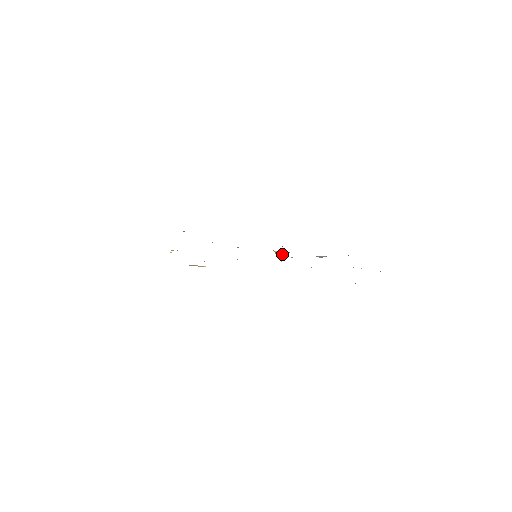
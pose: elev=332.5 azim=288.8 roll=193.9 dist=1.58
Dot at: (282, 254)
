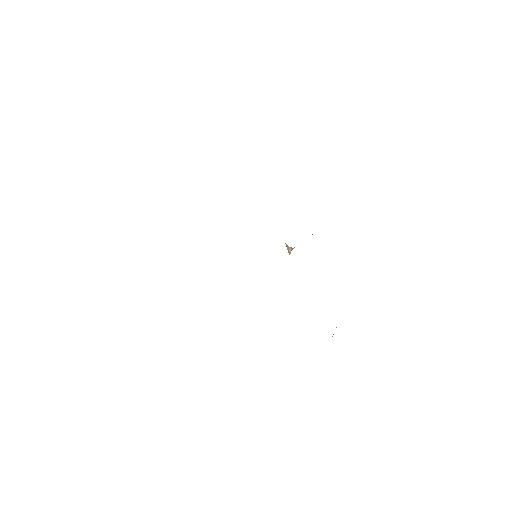
Dot at: (291, 248)
